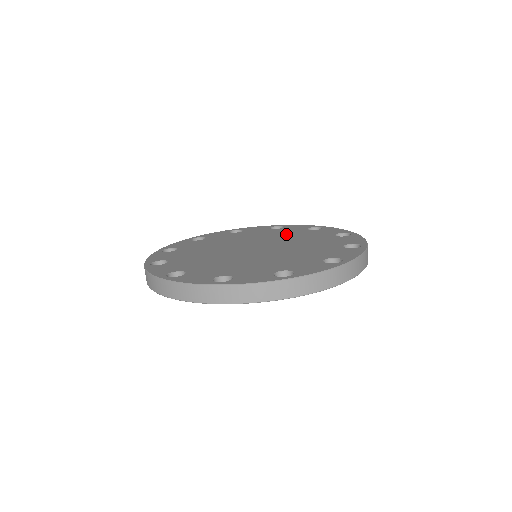
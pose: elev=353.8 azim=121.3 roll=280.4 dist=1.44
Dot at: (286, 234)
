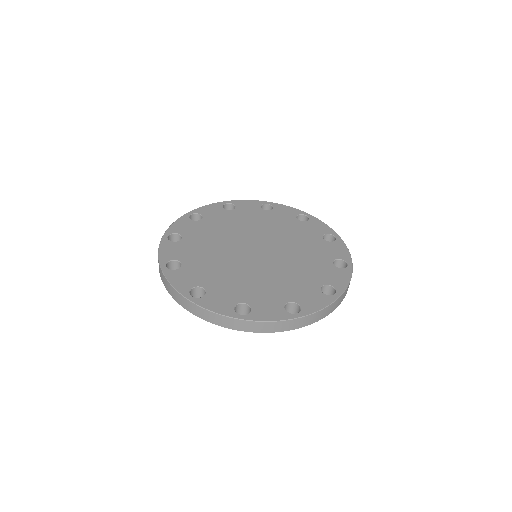
Dot at: (308, 252)
